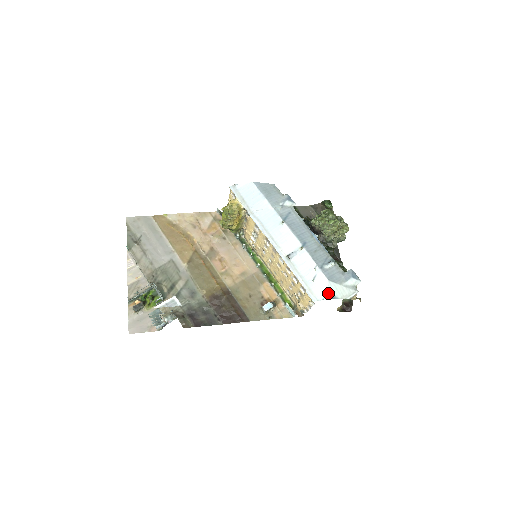
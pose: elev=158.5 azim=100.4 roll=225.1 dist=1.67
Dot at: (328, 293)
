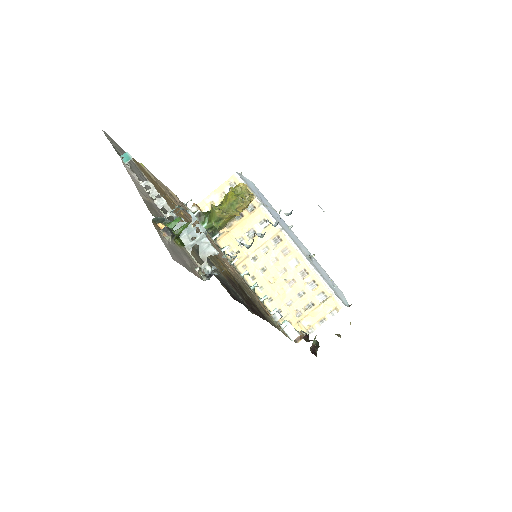
Dot at: occluded
